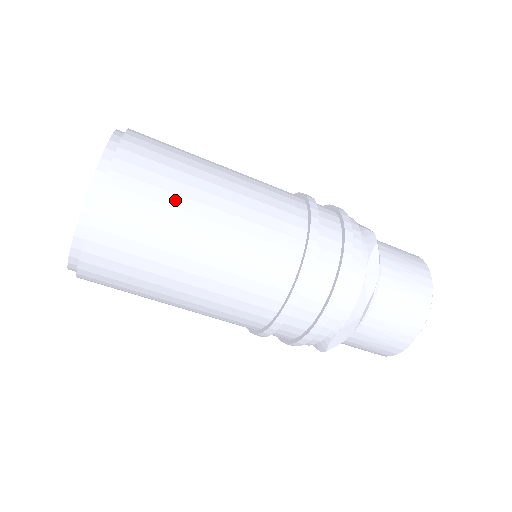
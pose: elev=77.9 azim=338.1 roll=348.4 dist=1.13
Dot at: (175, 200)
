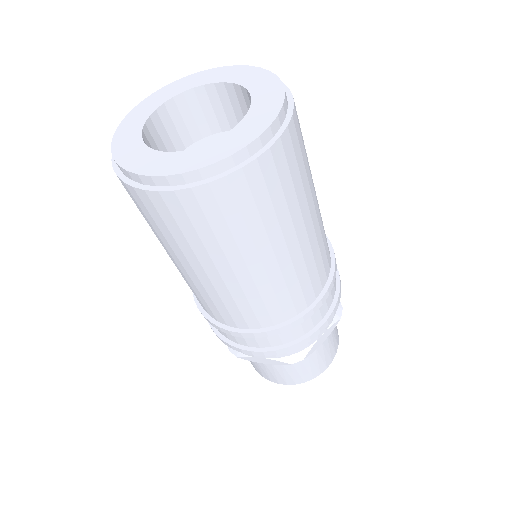
Dot at: (284, 212)
